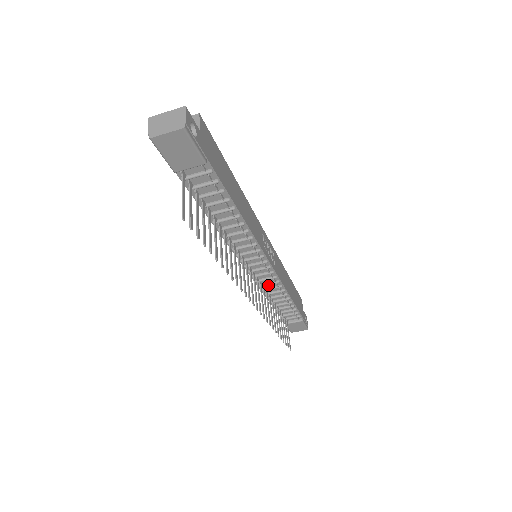
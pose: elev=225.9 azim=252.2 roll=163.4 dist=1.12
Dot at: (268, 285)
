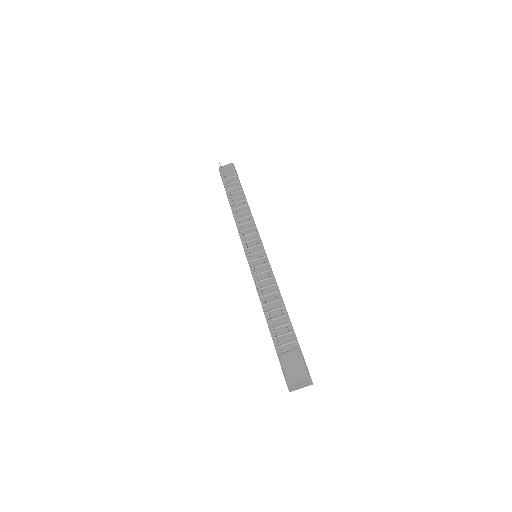
Dot at: (262, 277)
